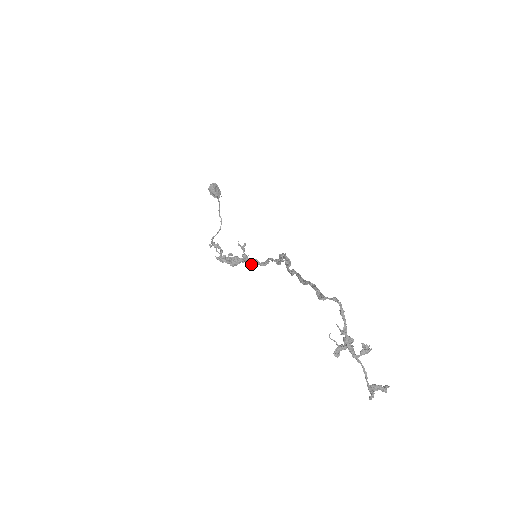
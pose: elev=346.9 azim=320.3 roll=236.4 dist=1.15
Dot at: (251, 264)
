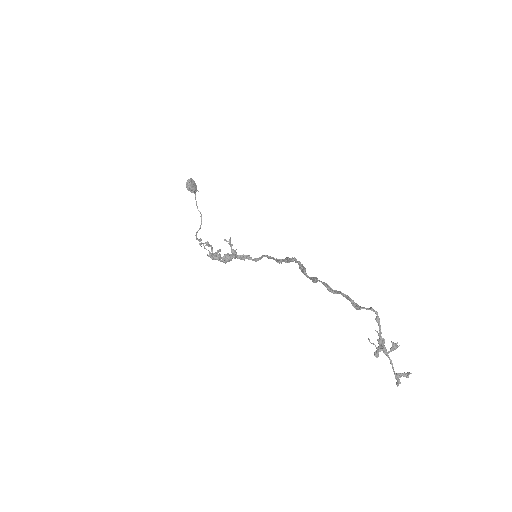
Dot at: occluded
